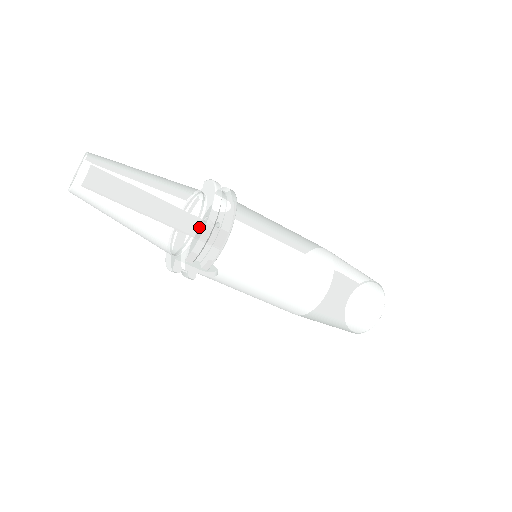
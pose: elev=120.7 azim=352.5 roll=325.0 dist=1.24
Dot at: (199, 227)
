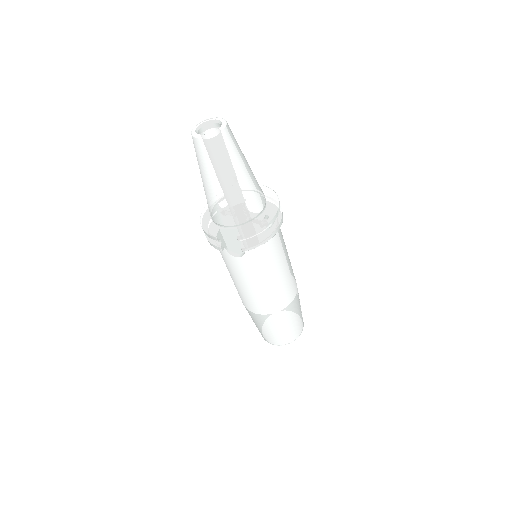
Dot at: (257, 219)
